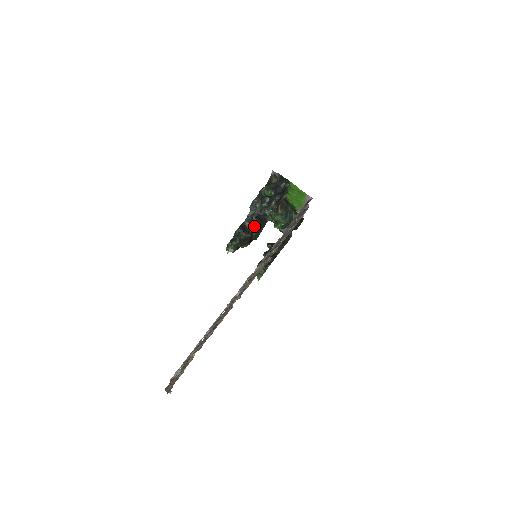
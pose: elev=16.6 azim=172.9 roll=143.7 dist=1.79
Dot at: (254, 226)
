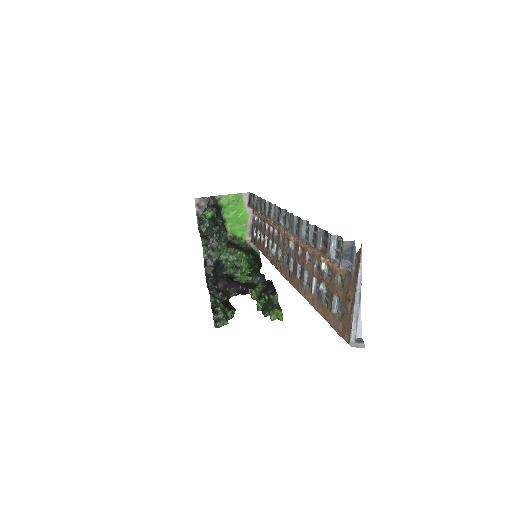
Dot at: occluded
